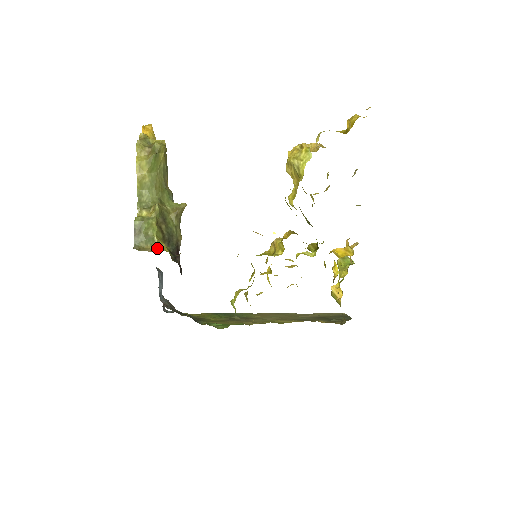
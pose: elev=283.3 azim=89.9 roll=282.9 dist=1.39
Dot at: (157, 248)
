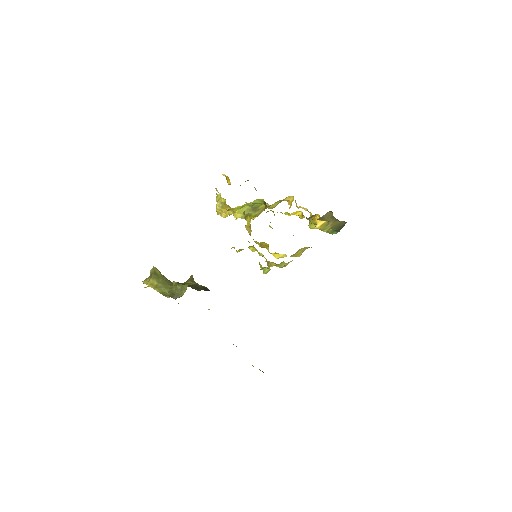
Dot at: occluded
